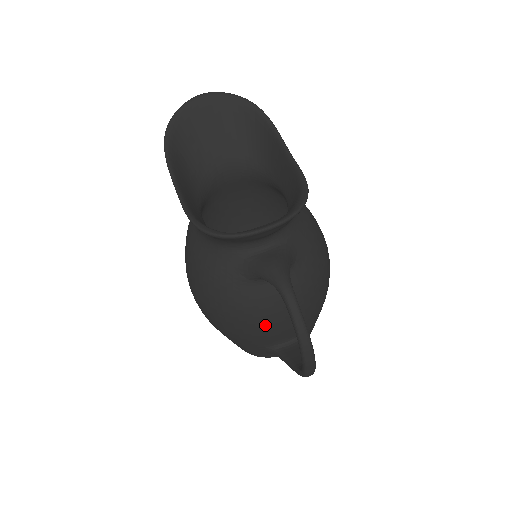
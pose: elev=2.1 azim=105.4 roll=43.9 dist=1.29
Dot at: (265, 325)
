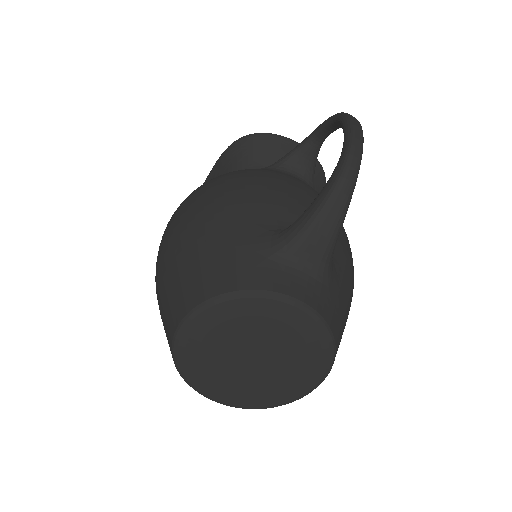
Dot at: (280, 188)
